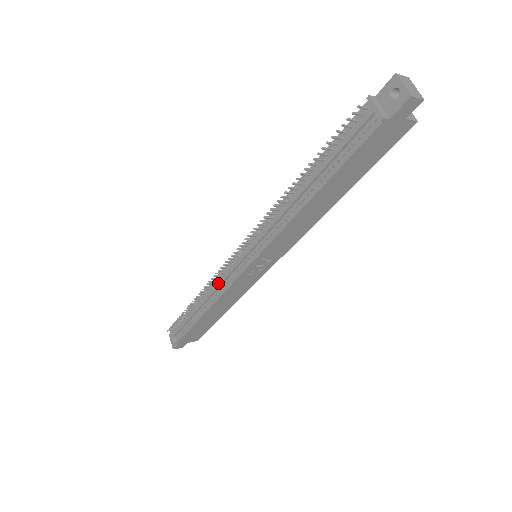
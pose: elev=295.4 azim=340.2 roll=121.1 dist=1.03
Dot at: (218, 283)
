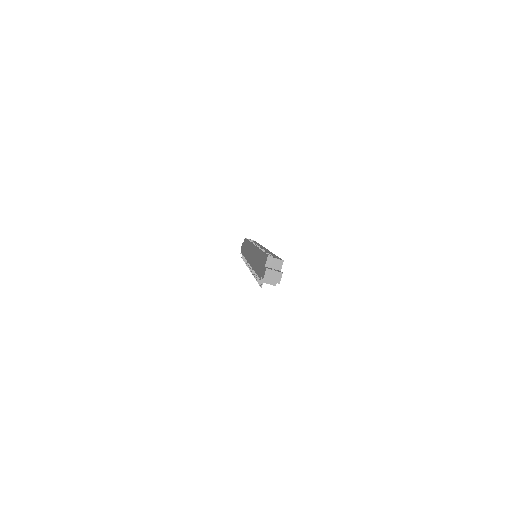
Dot at: occluded
